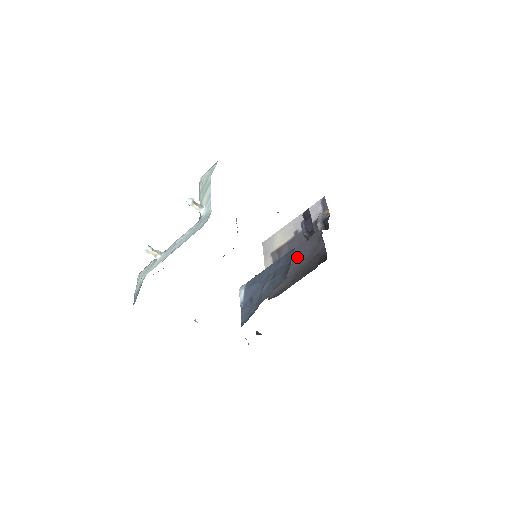
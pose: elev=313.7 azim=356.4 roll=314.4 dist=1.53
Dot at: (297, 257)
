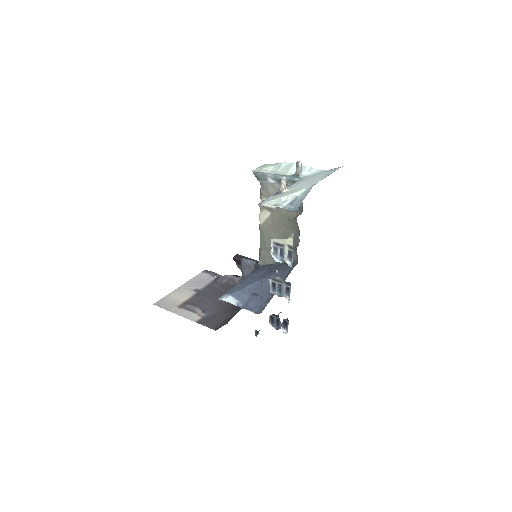
Dot at: (219, 300)
